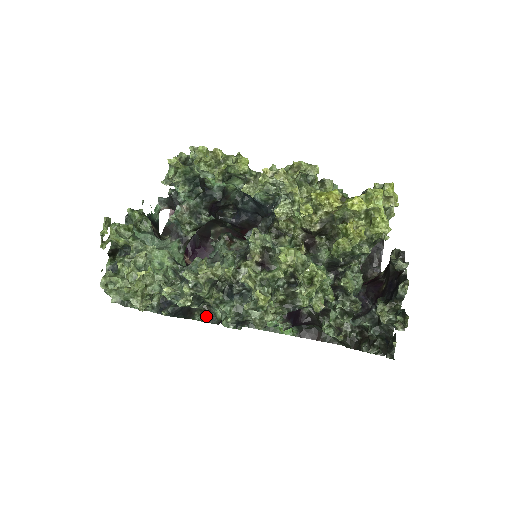
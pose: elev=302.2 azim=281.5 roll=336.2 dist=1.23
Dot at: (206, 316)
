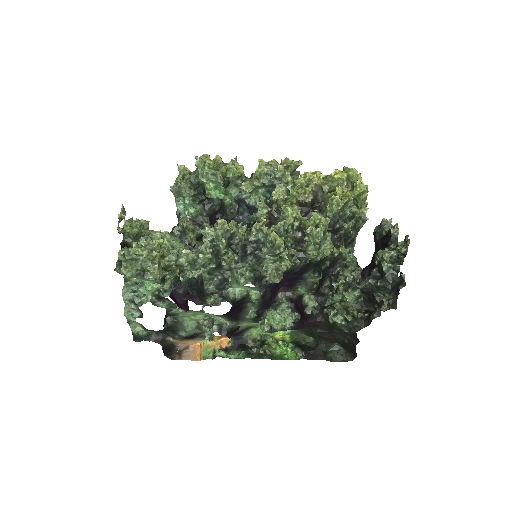
Dot at: (219, 296)
